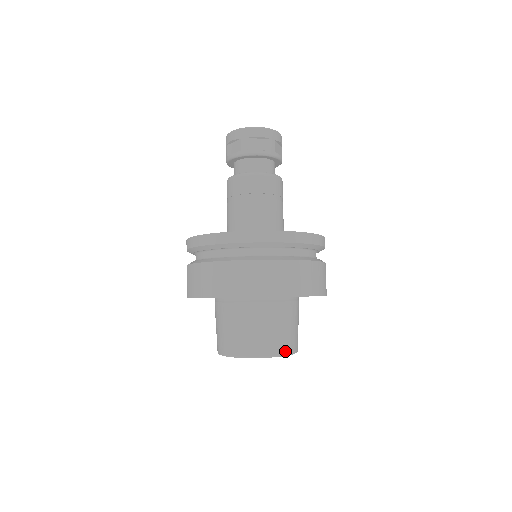
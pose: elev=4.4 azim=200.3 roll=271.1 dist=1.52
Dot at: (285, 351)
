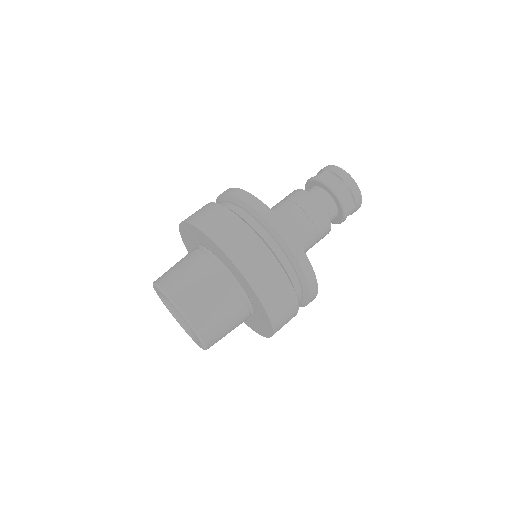
Dot at: (209, 343)
